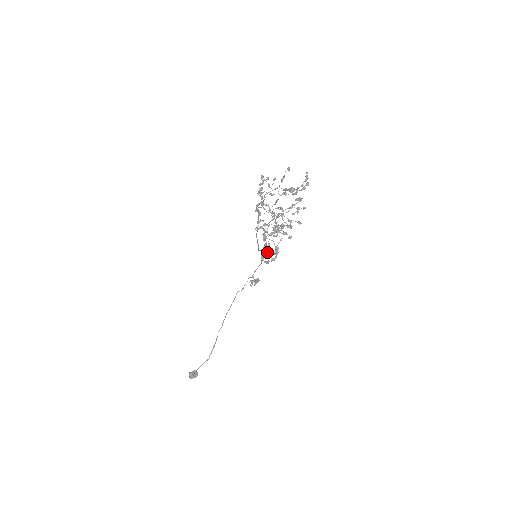
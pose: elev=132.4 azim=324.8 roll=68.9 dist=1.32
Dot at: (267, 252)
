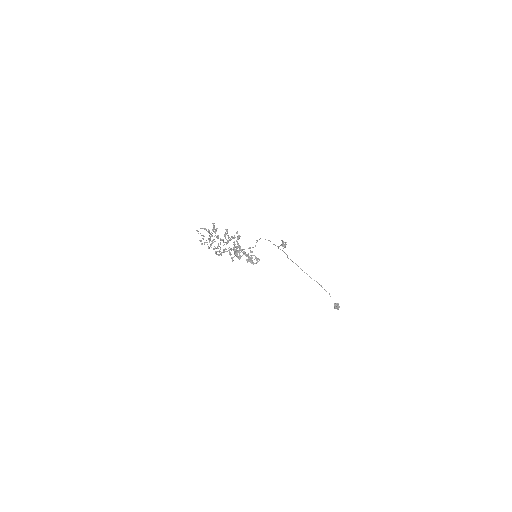
Dot at: occluded
